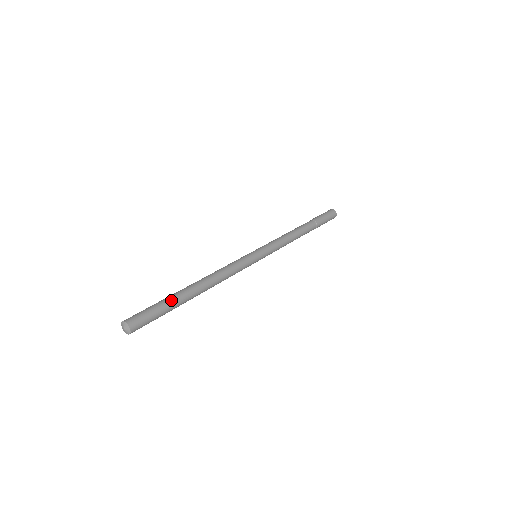
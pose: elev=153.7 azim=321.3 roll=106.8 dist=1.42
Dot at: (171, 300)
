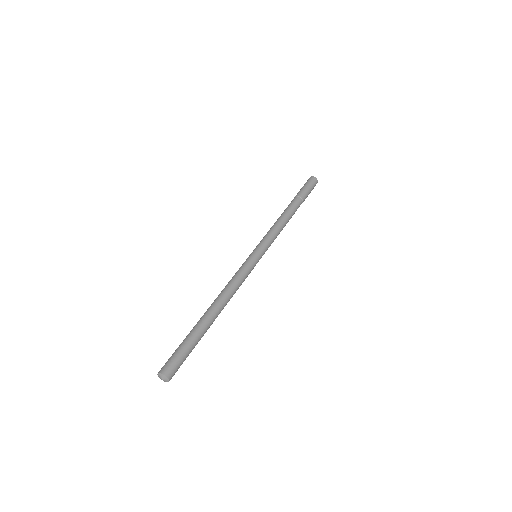
Dot at: (192, 334)
